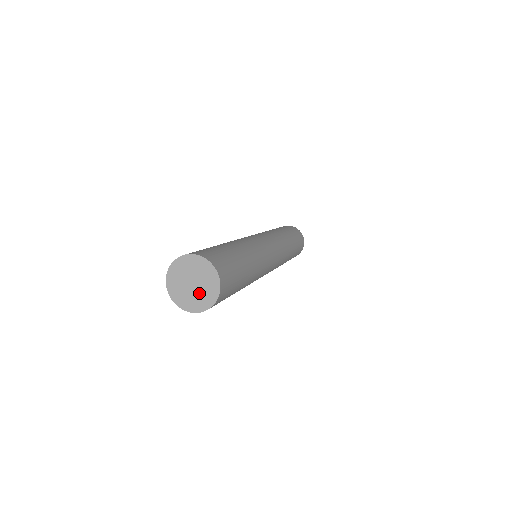
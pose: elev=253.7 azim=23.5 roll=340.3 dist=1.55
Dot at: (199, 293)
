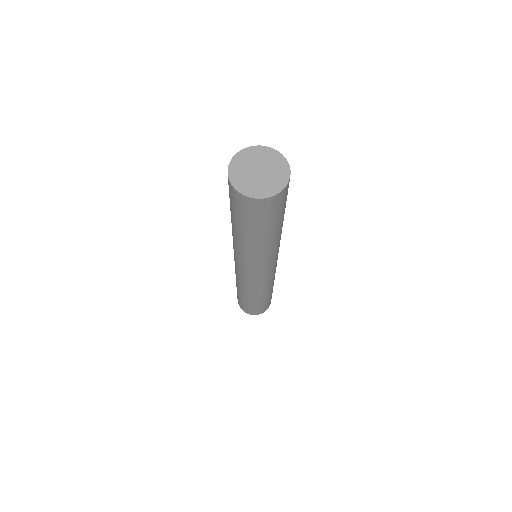
Dot at: (256, 181)
